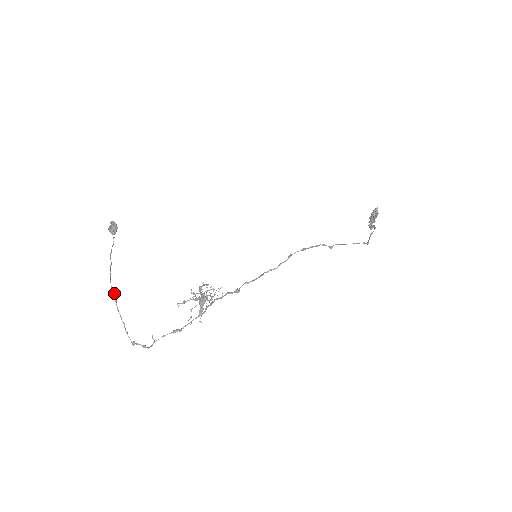
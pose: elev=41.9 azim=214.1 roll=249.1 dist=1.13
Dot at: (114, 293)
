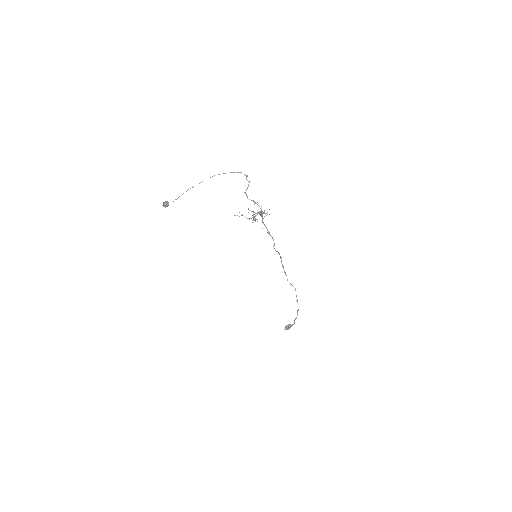
Dot at: occluded
